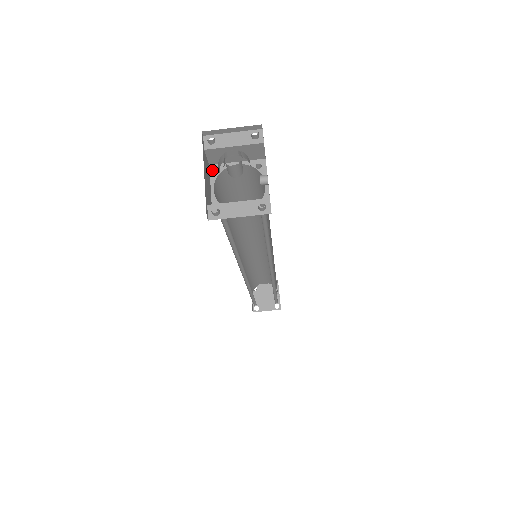
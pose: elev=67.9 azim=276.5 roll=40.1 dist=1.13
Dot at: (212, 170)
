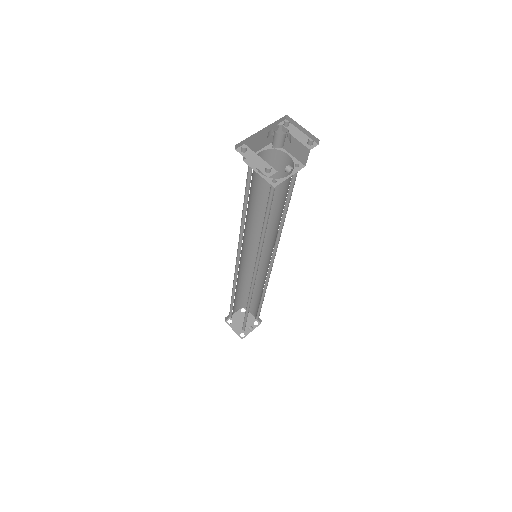
Dot at: occluded
